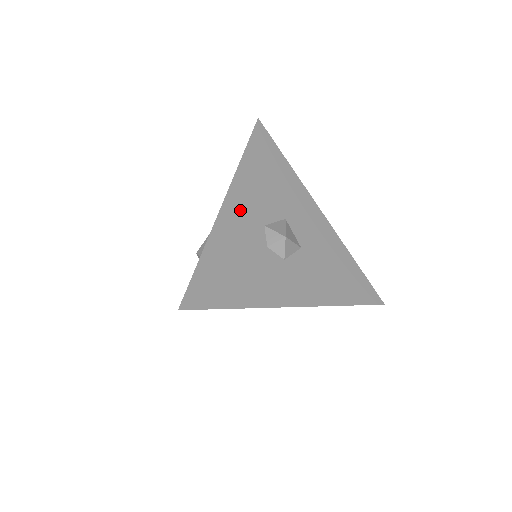
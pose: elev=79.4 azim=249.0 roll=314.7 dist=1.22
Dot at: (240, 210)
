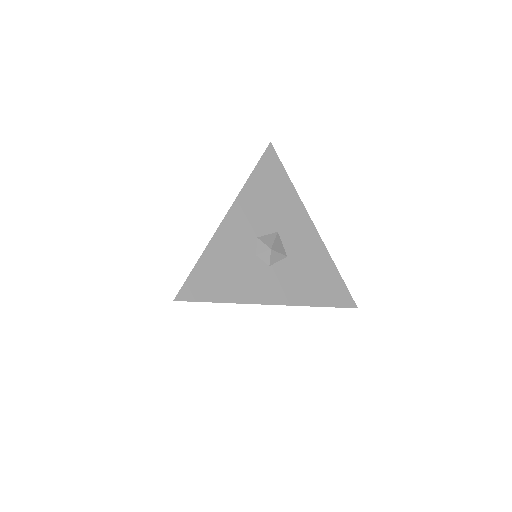
Dot at: (238, 224)
